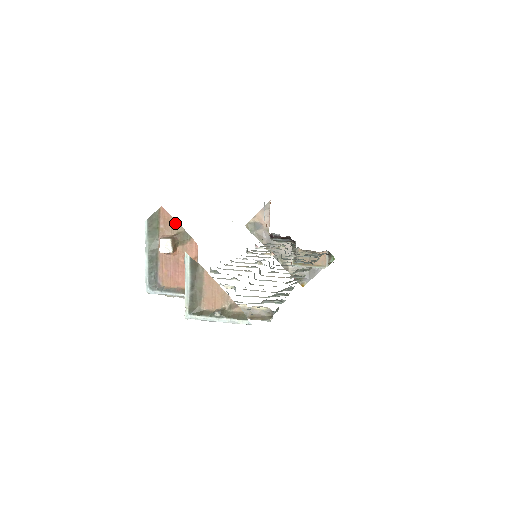
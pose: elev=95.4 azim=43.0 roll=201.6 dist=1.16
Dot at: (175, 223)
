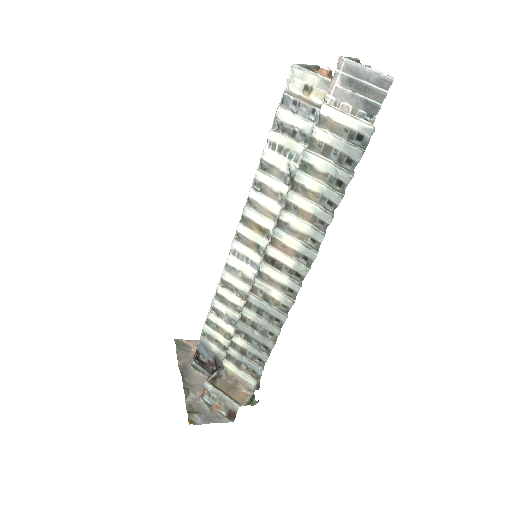
Dot at: occluded
